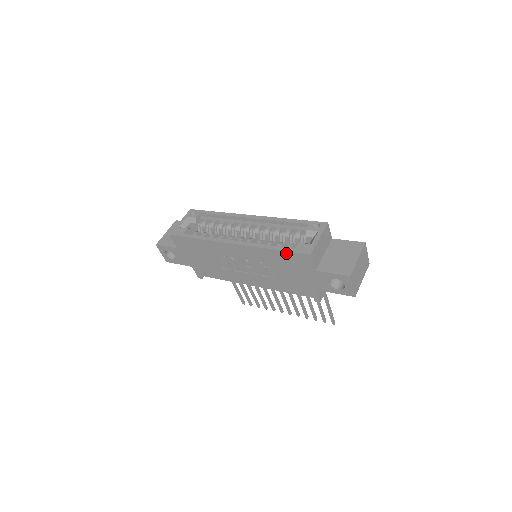
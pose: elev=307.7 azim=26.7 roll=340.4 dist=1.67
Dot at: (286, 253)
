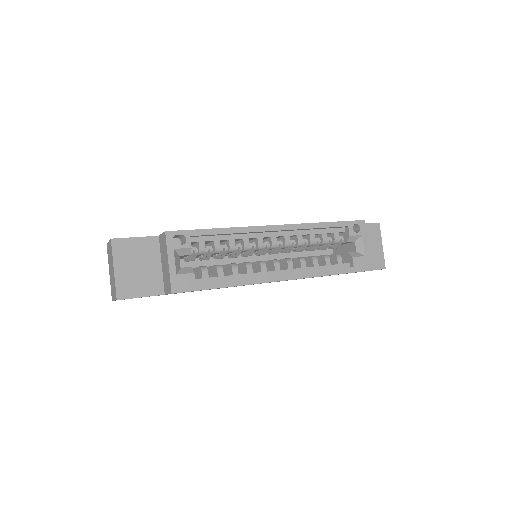
Dot at: occluded
